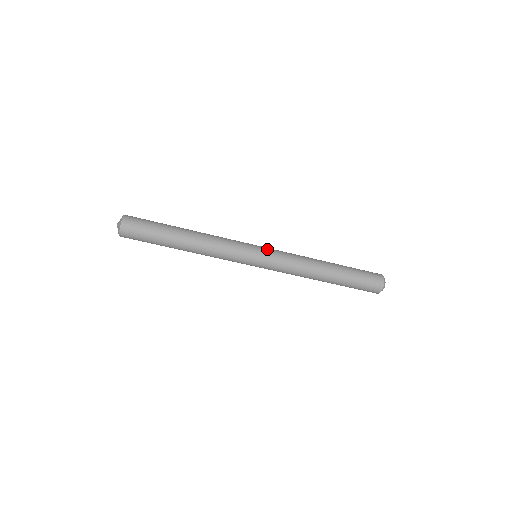
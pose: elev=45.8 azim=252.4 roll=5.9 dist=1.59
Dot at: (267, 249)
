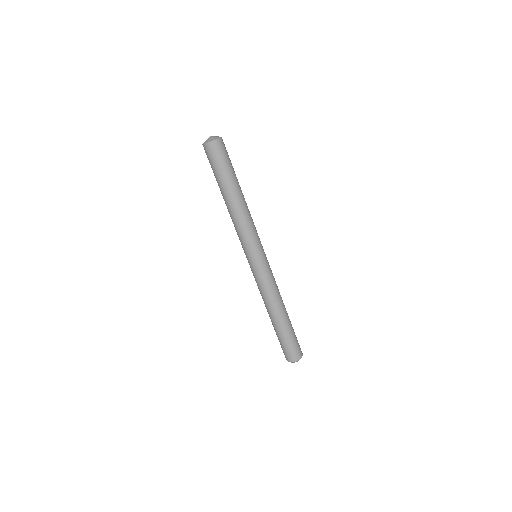
Dot at: occluded
